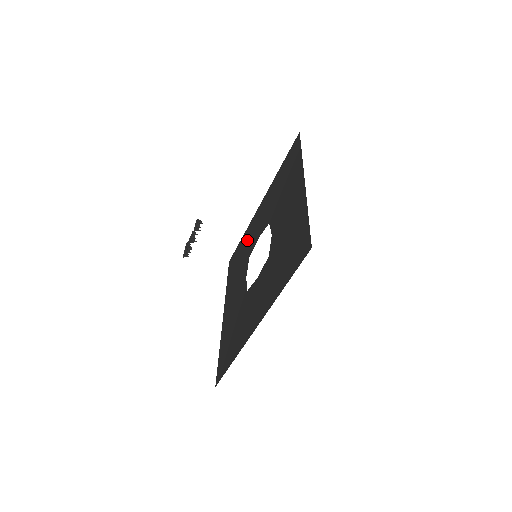
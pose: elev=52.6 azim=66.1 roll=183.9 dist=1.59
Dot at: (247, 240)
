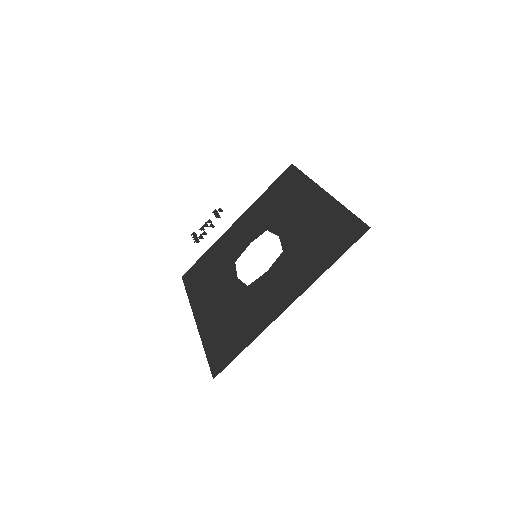
Dot at: (221, 251)
